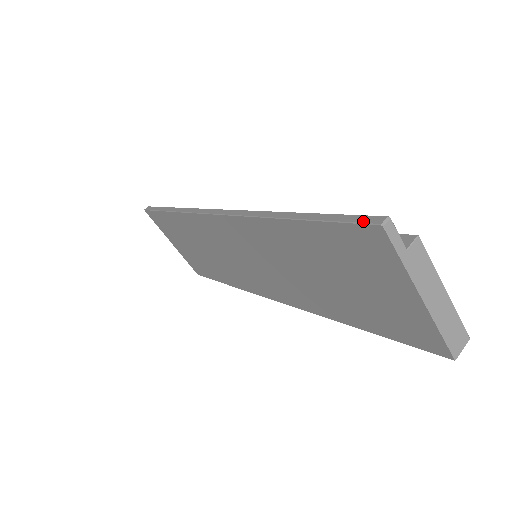
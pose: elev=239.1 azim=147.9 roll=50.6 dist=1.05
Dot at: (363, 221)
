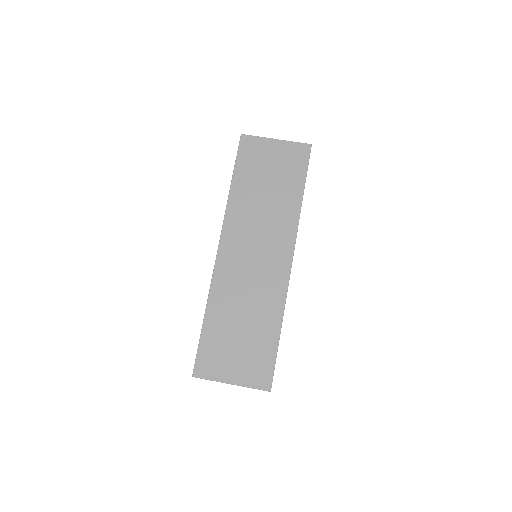
Dot at: (239, 143)
